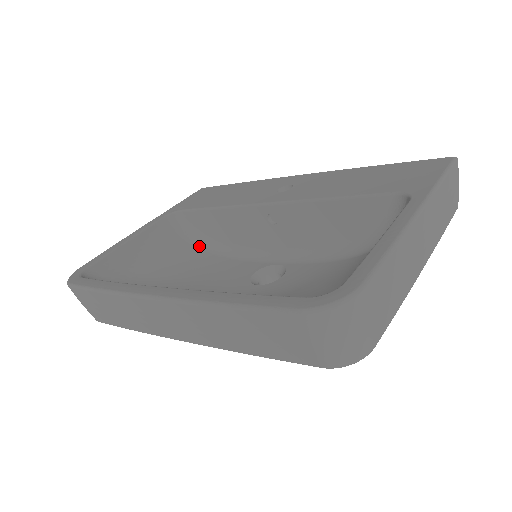
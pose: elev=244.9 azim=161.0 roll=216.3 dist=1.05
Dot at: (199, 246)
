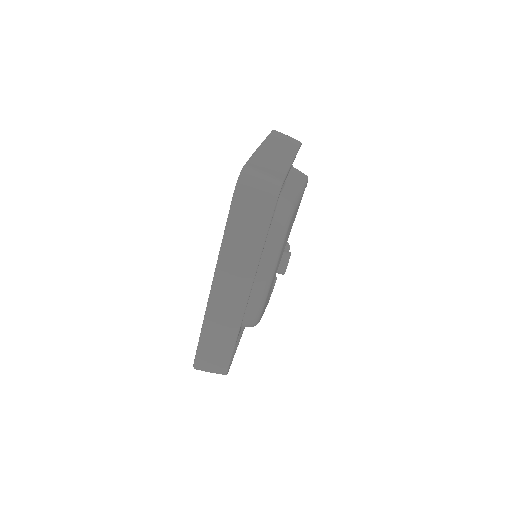
Dot at: occluded
